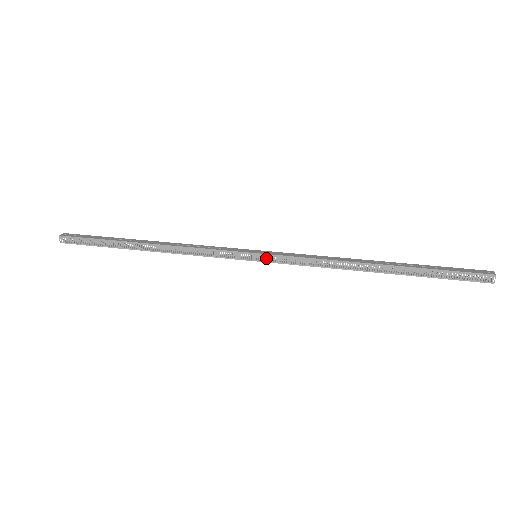
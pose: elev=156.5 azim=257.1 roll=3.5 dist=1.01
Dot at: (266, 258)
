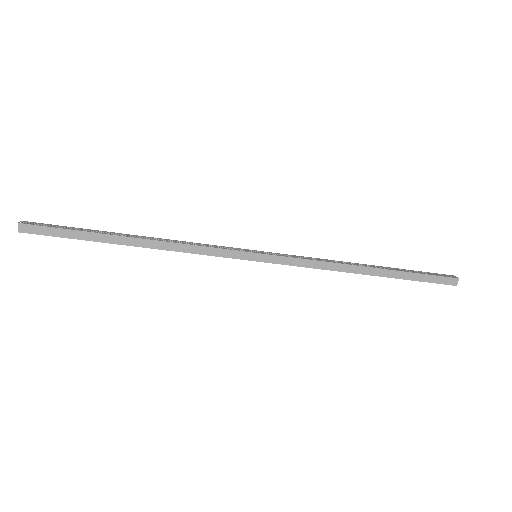
Dot at: (268, 253)
